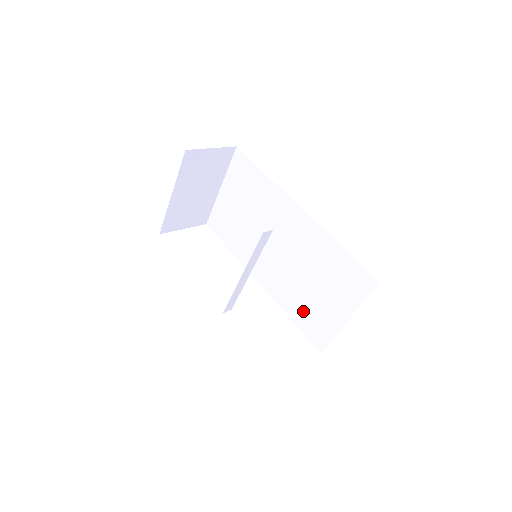
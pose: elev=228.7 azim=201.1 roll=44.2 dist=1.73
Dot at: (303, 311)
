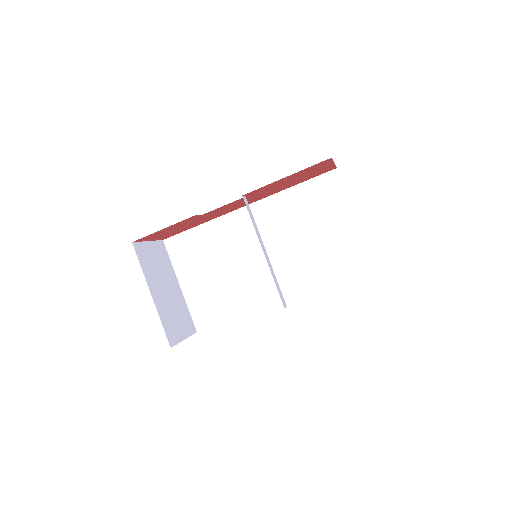
Dot at: (328, 265)
